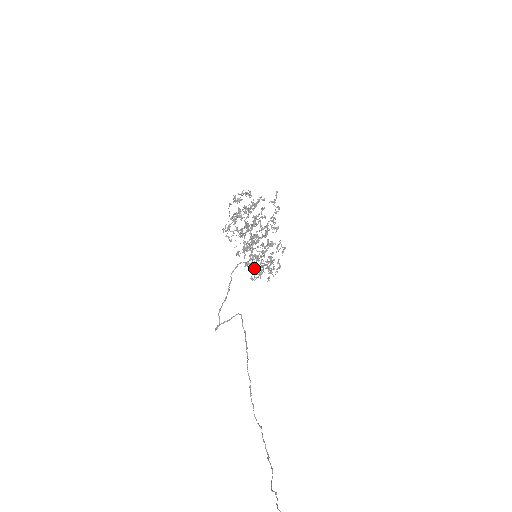
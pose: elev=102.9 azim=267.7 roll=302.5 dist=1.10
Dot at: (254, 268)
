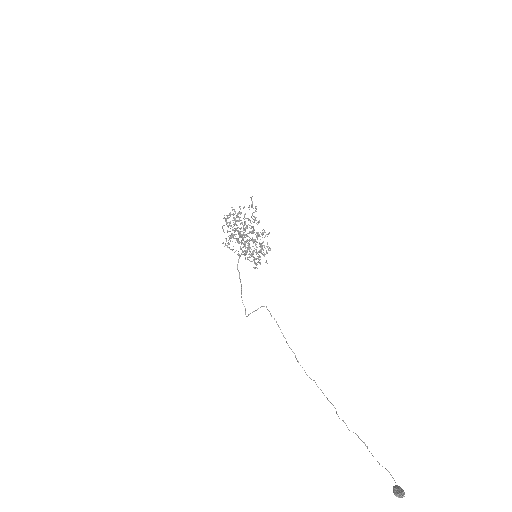
Dot at: (254, 260)
